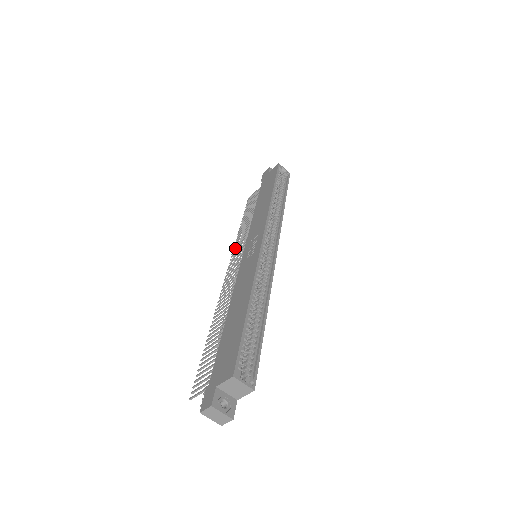
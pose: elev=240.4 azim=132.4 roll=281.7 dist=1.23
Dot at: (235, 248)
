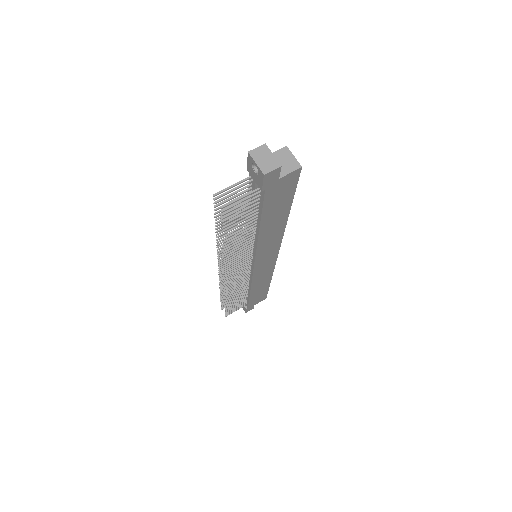
Dot at: occluded
